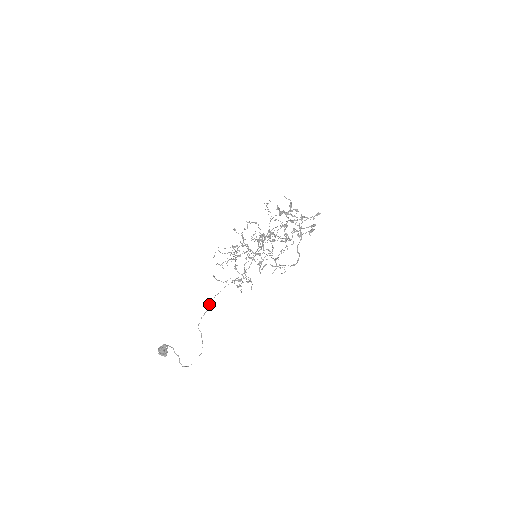
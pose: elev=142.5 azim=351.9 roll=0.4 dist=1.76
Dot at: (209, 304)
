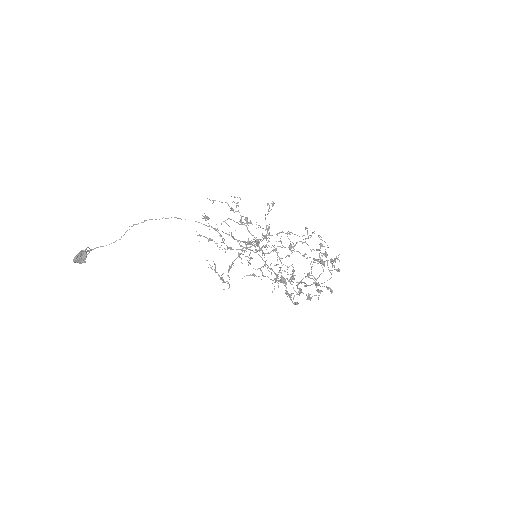
Dot at: occluded
